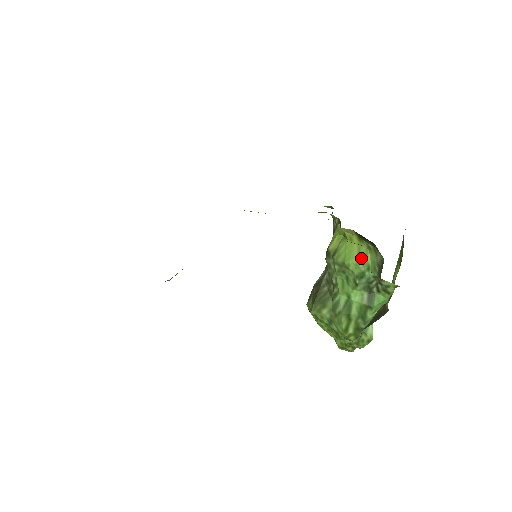
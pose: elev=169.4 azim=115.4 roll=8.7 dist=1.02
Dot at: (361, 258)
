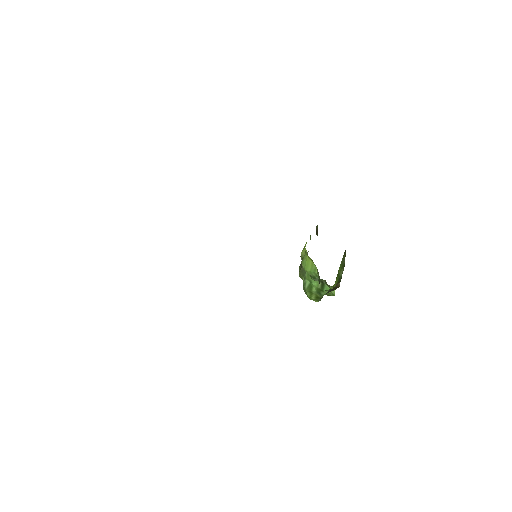
Dot at: (313, 270)
